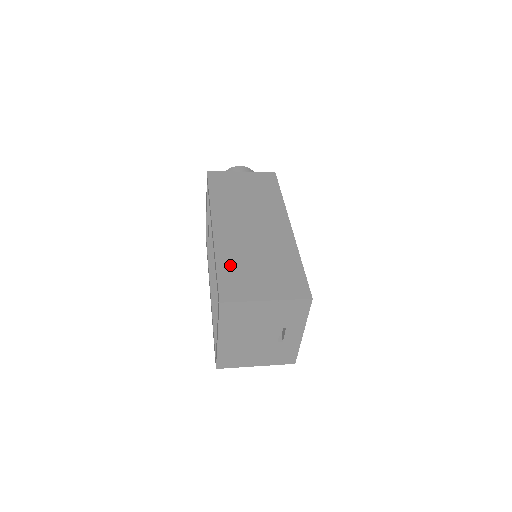
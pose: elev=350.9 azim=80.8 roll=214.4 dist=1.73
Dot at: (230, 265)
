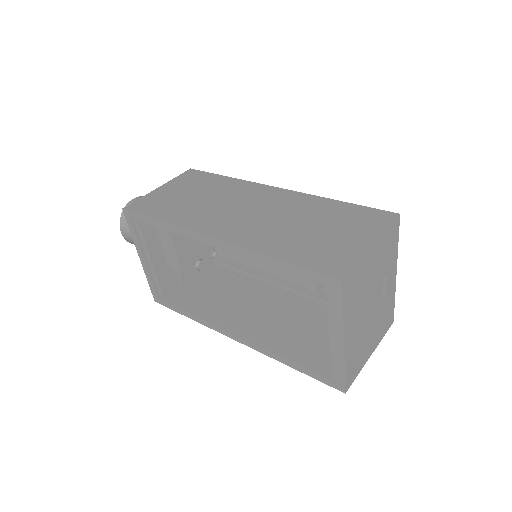
Dot at: (290, 249)
